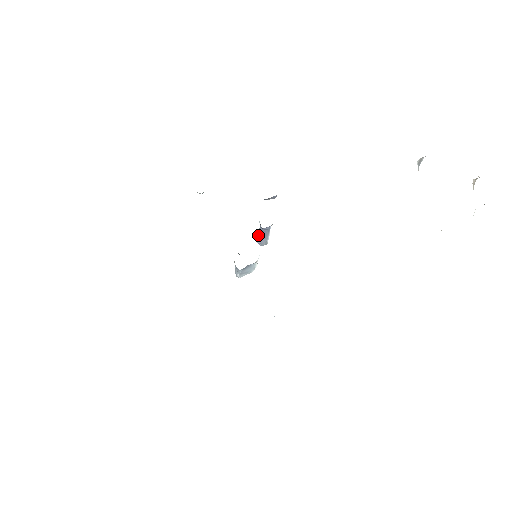
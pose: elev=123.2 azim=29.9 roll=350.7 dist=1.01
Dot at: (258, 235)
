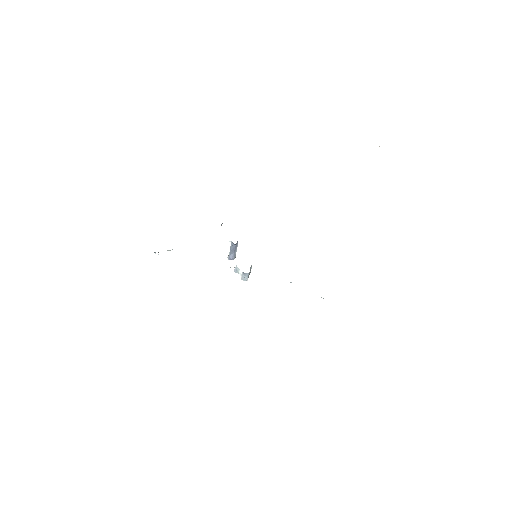
Dot at: (230, 253)
